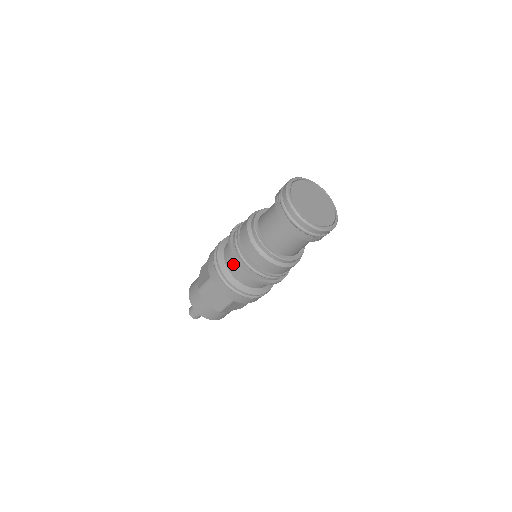
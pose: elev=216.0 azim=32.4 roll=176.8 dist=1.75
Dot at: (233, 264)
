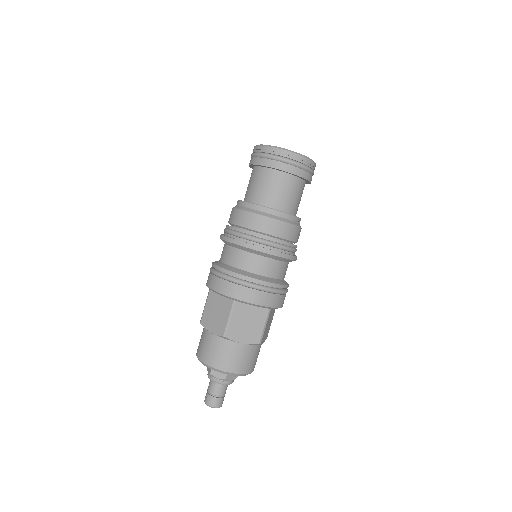
Dot at: (225, 251)
